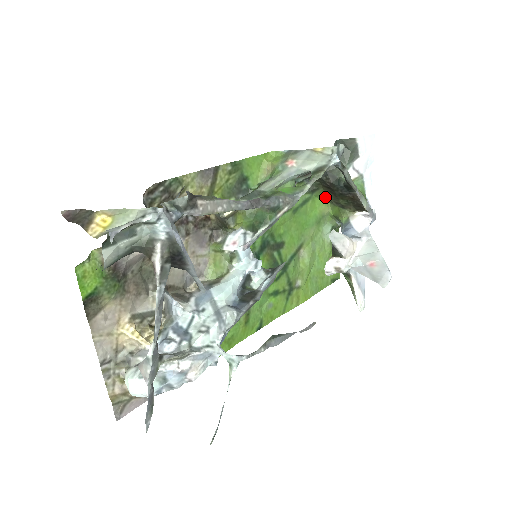
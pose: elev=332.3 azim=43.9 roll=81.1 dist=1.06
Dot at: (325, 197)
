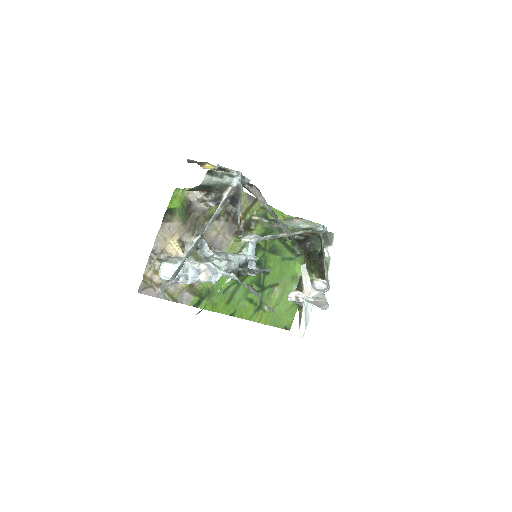
Dot at: occluded
